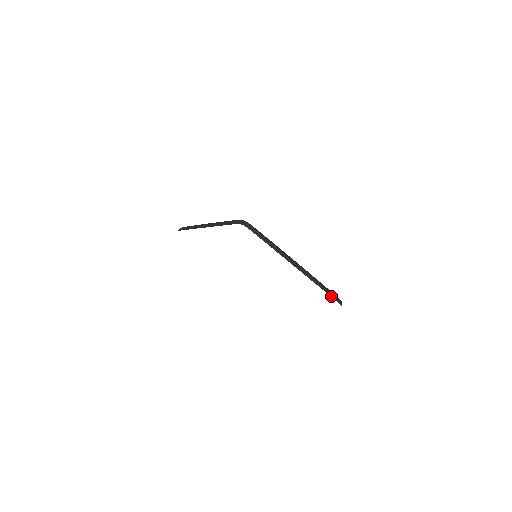
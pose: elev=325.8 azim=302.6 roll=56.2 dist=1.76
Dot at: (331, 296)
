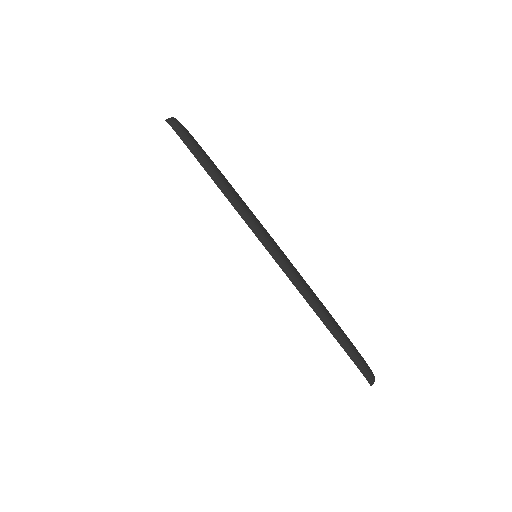
Dot at: (345, 349)
